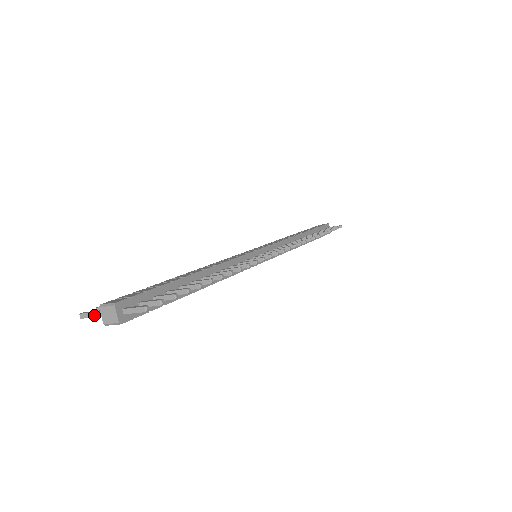
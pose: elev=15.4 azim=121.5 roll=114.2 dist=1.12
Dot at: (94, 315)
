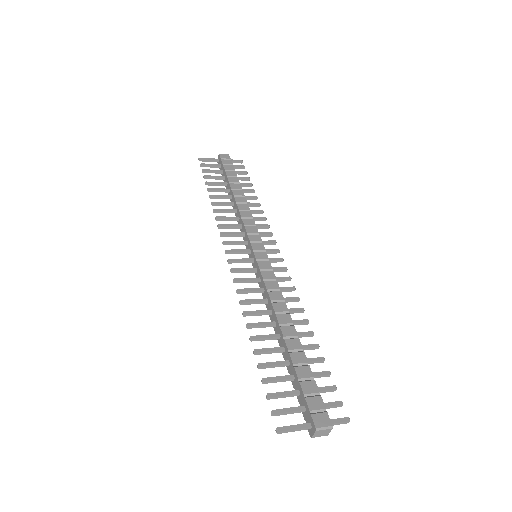
Dot at: occluded
